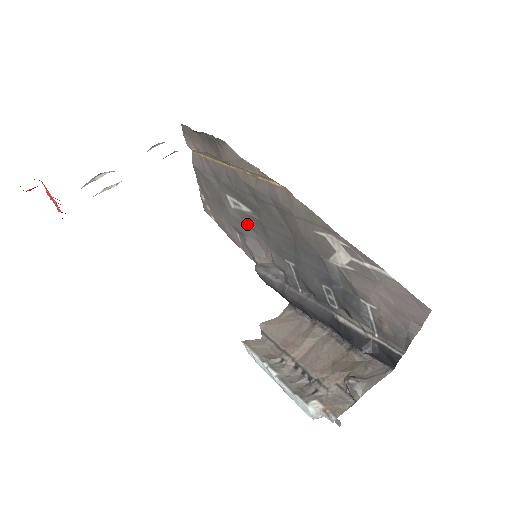
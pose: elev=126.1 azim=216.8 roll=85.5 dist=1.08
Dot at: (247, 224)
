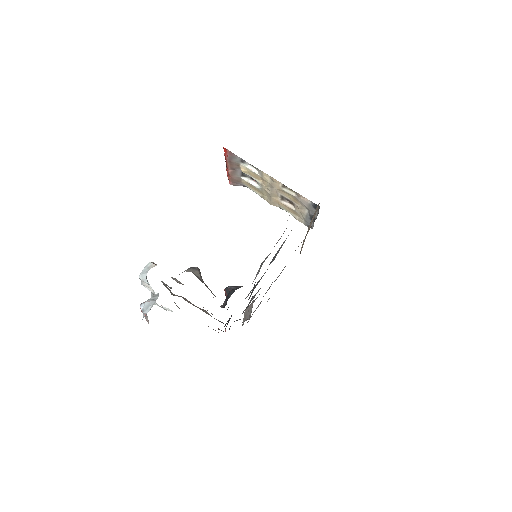
Dot at: occluded
